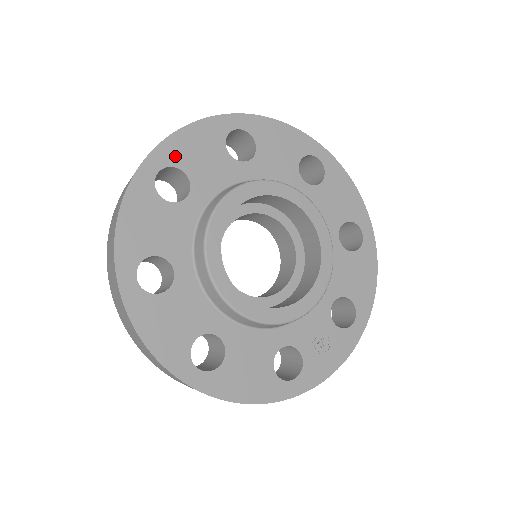
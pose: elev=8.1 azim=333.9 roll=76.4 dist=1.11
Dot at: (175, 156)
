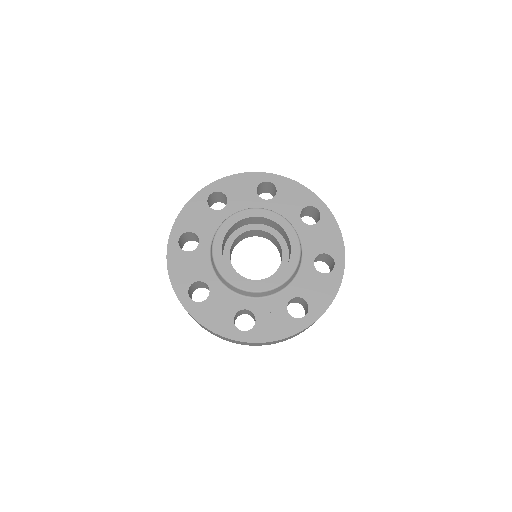
Dot at: (225, 187)
